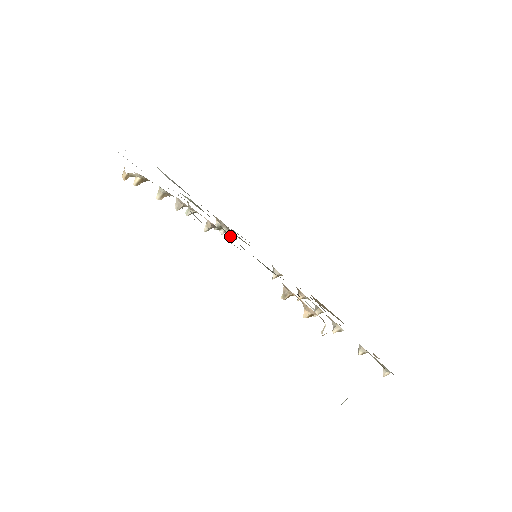
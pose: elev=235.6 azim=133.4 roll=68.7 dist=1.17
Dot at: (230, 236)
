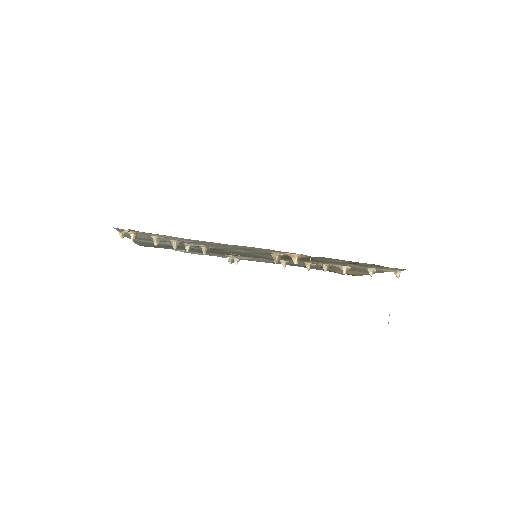
Dot at: (227, 251)
